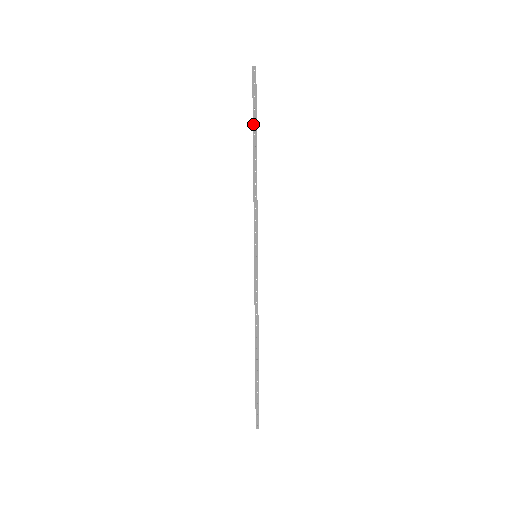
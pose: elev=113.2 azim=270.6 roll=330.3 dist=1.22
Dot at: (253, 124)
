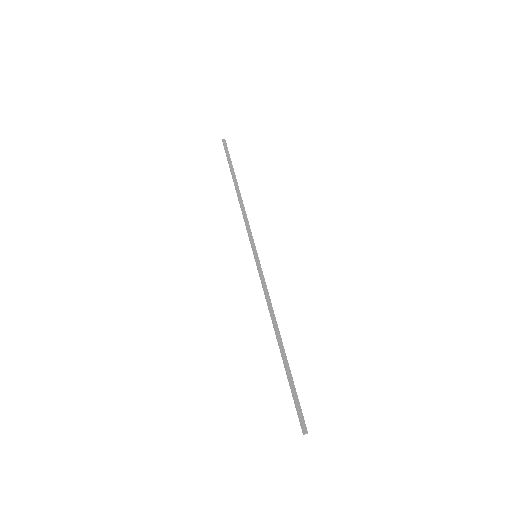
Dot at: (231, 169)
